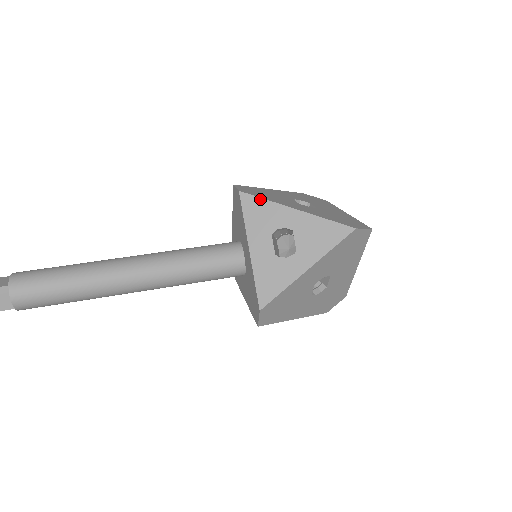
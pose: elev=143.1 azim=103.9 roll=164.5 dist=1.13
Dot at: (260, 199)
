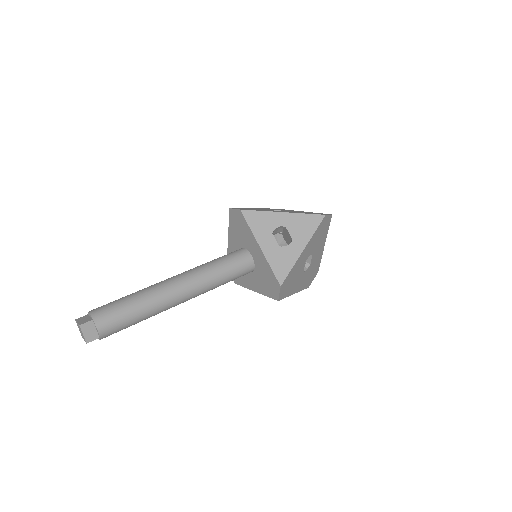
Dot at: (257, 211)
